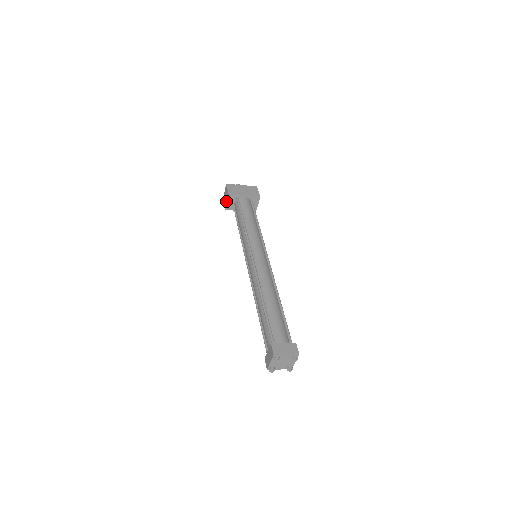
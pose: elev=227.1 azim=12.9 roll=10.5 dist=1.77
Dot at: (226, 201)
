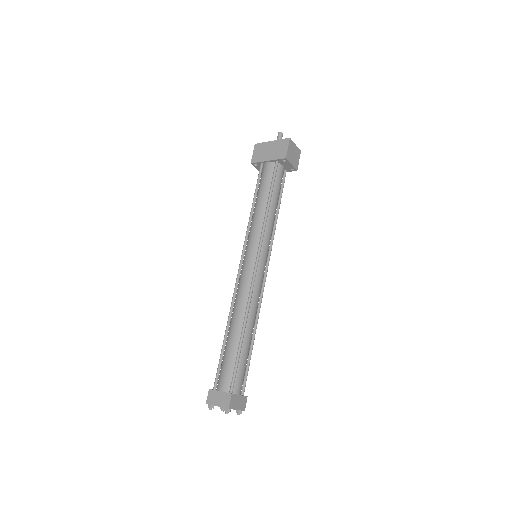
Dot at: occluded
